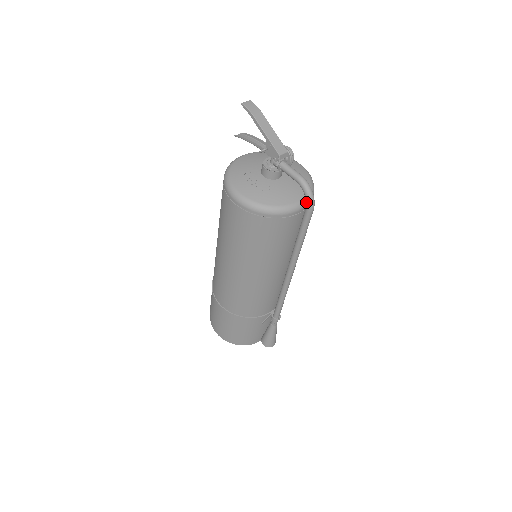
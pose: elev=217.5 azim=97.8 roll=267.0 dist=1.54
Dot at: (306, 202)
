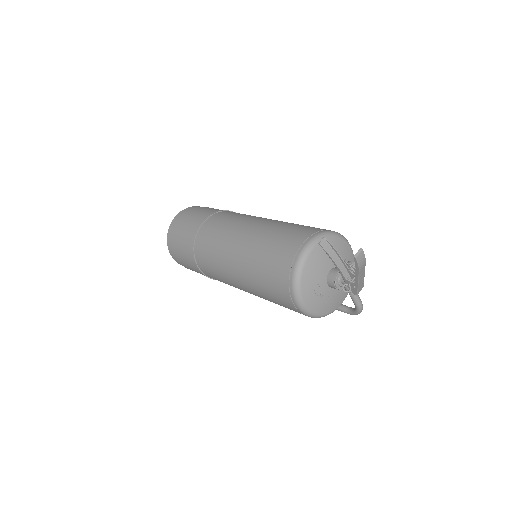
Dot at: (351, 313)
